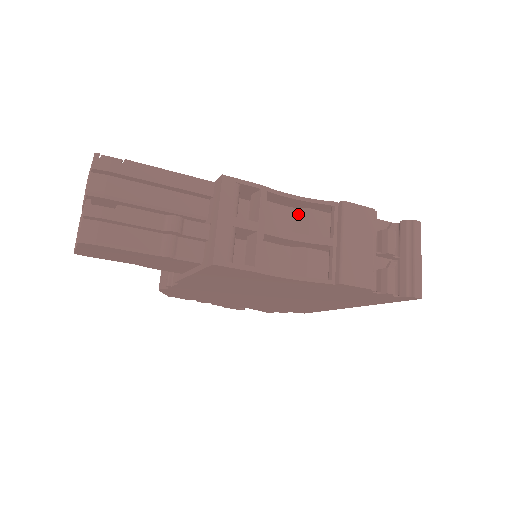
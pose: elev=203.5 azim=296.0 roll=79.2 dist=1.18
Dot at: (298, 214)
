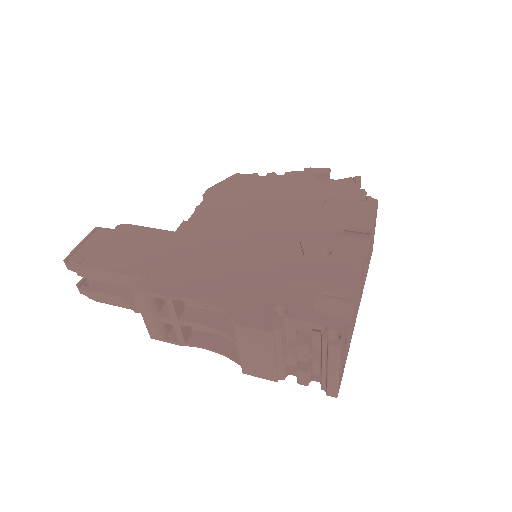
Dot at: occluded
